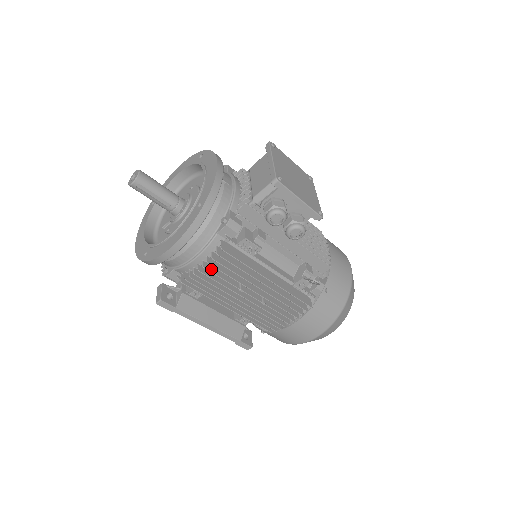
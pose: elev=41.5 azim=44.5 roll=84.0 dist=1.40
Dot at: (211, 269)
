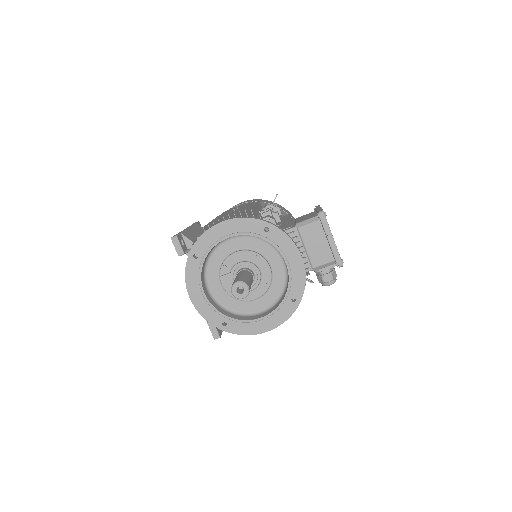
Dot at: occluded
